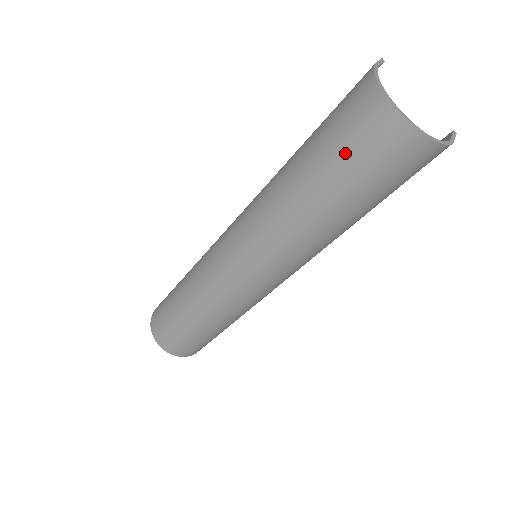
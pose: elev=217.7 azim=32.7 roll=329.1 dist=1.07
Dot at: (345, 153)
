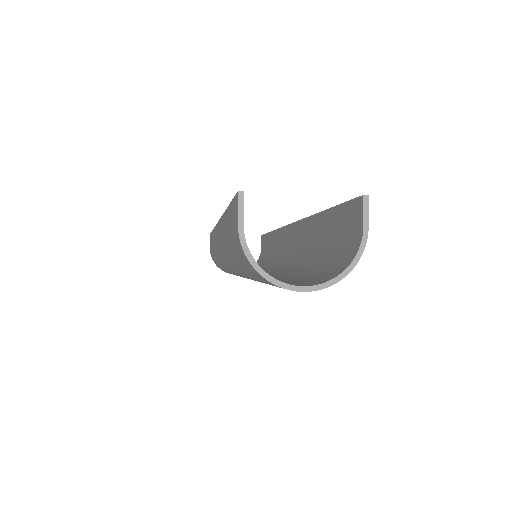
Dot at: occluded
